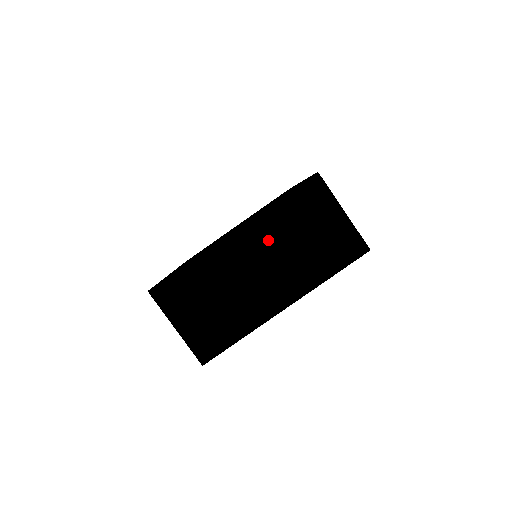
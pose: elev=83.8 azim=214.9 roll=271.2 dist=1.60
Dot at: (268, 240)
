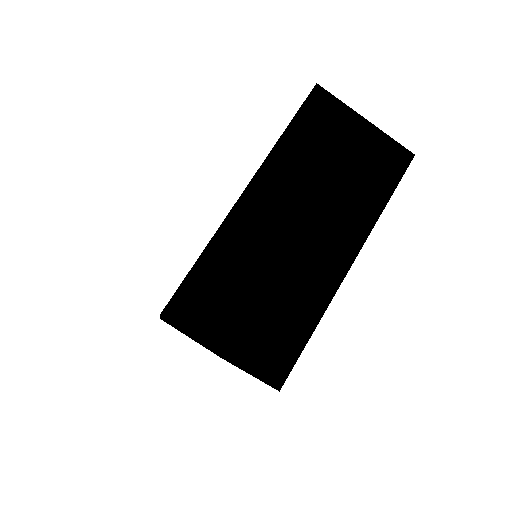
Dot at: (294, 184)
